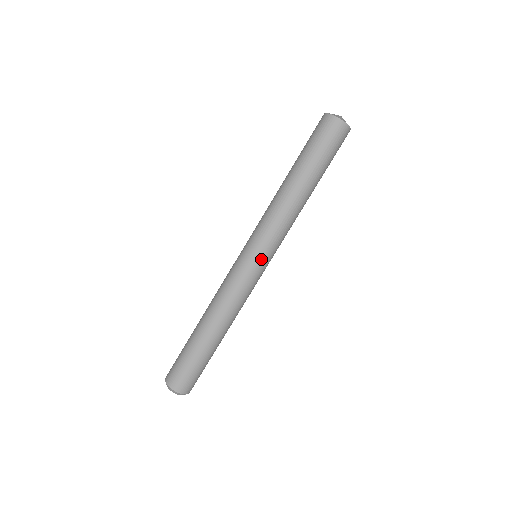
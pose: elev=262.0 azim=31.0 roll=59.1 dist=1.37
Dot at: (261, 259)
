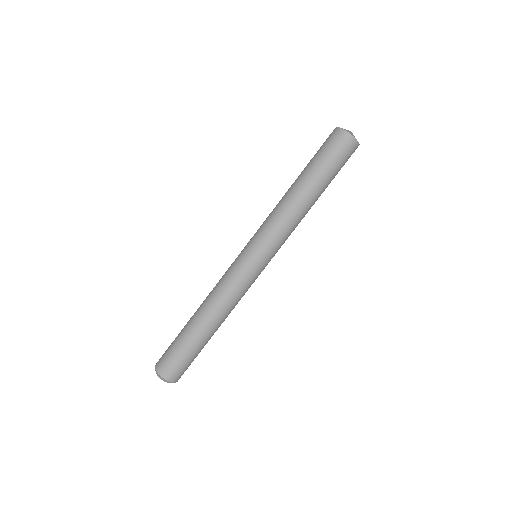
Dot at: (256, 255)
